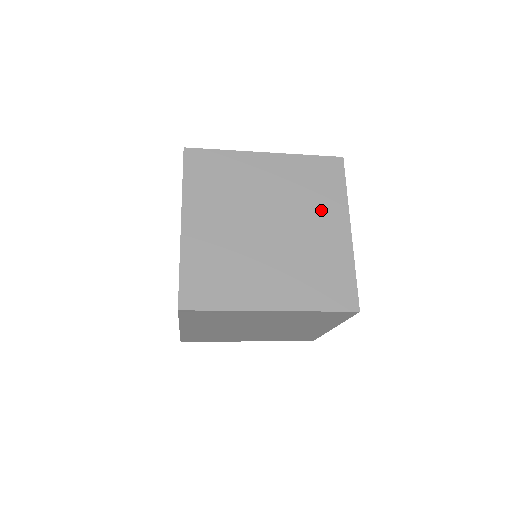
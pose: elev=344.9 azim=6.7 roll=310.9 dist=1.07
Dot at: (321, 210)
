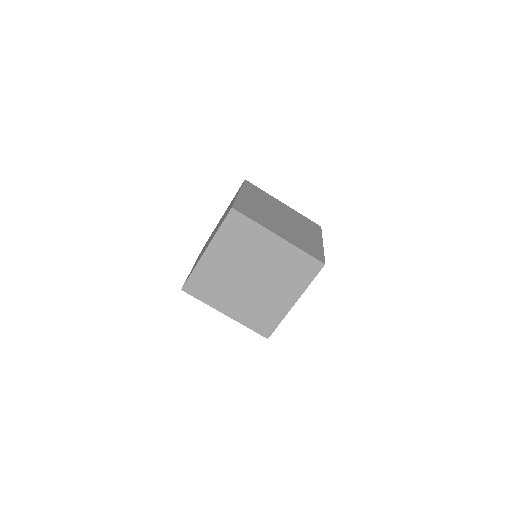
Dot at: (309, 230)
